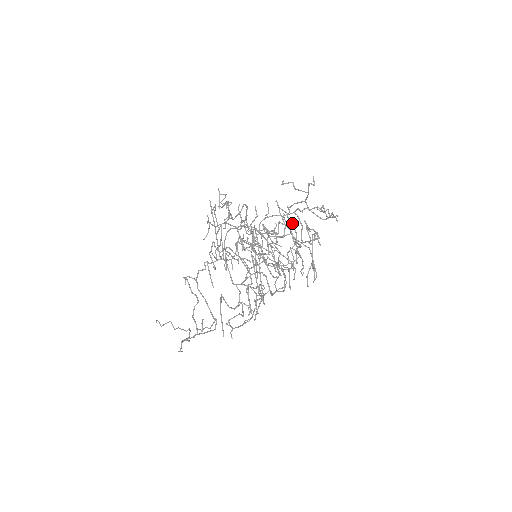
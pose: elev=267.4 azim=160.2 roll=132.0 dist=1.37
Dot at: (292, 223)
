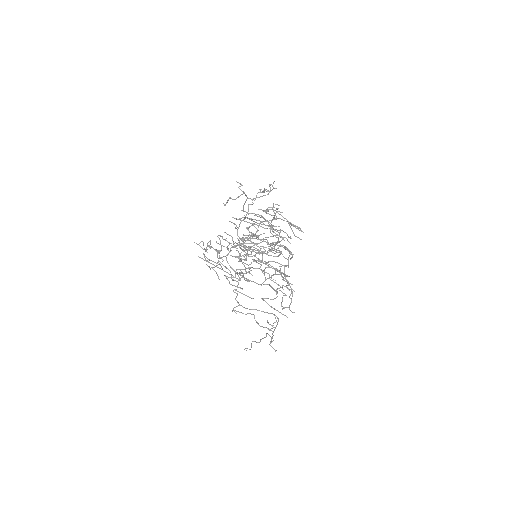
Dot at: (255, 215)
